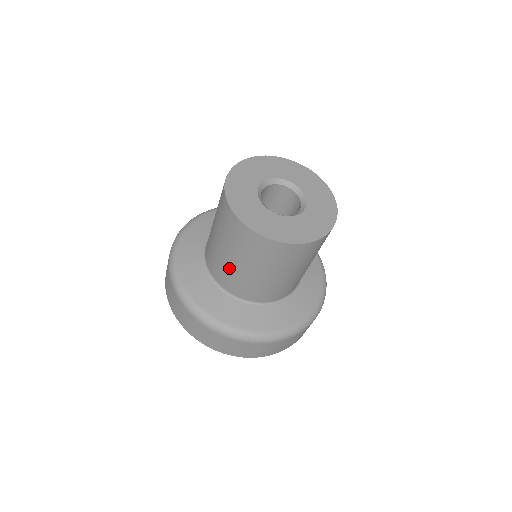
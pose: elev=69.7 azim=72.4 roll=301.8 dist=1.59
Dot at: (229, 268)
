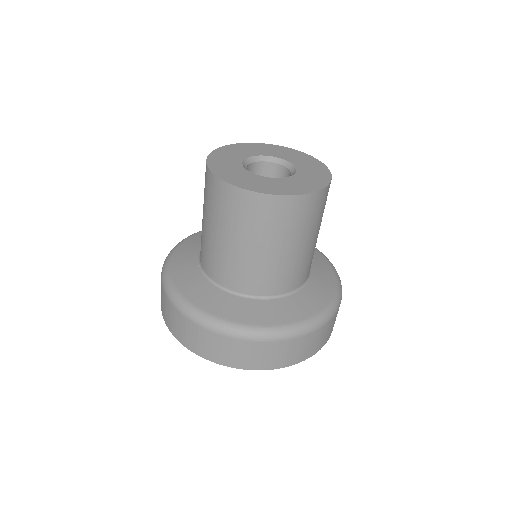
Dot at: (227, 255)
